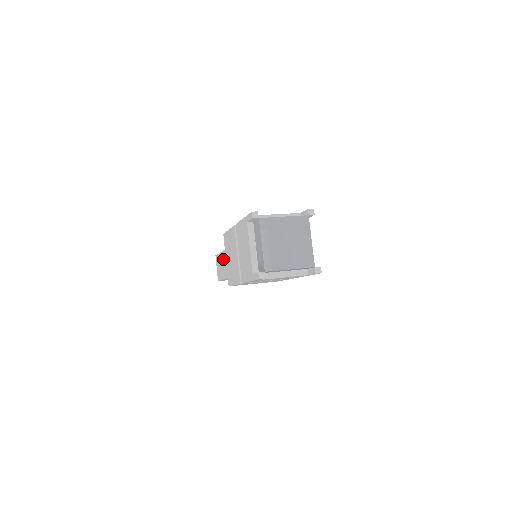
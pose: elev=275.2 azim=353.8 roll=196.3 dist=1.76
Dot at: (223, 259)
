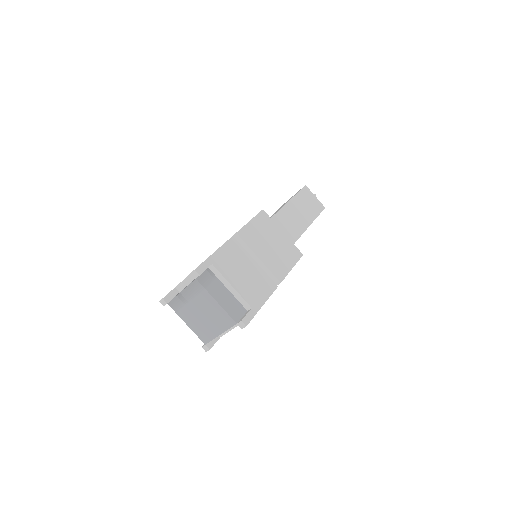
Dot at: (283, 205)
